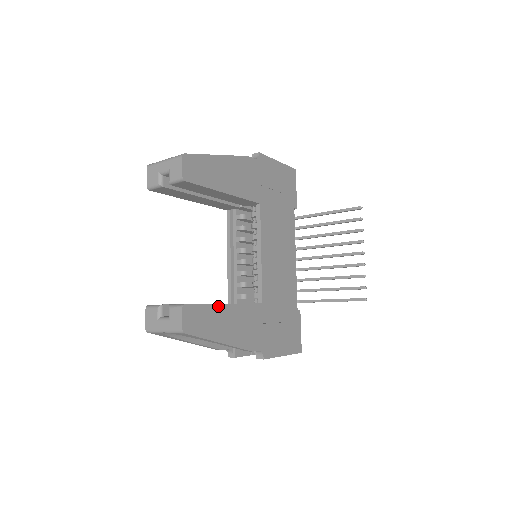
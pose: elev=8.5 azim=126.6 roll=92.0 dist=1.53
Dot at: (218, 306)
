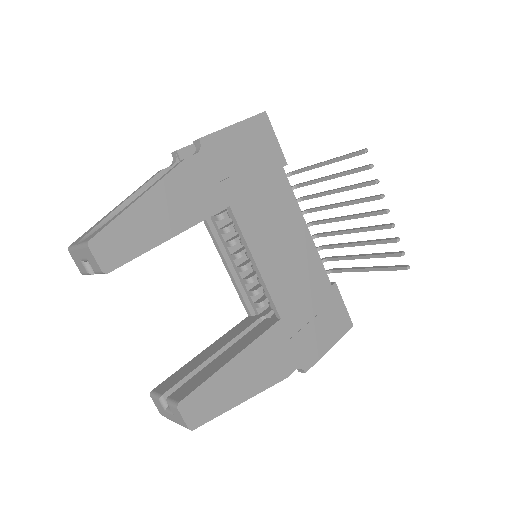
Dot at: (223, 370)
